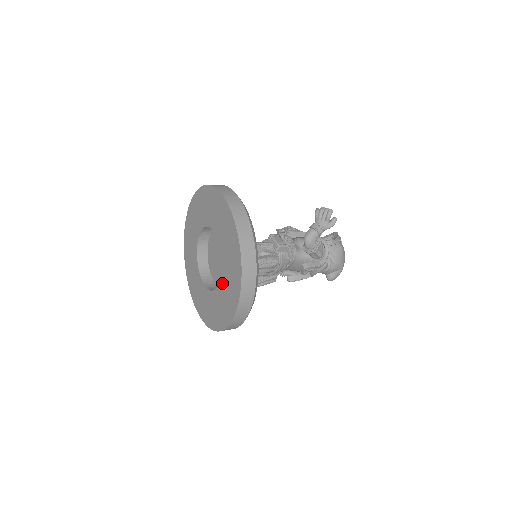
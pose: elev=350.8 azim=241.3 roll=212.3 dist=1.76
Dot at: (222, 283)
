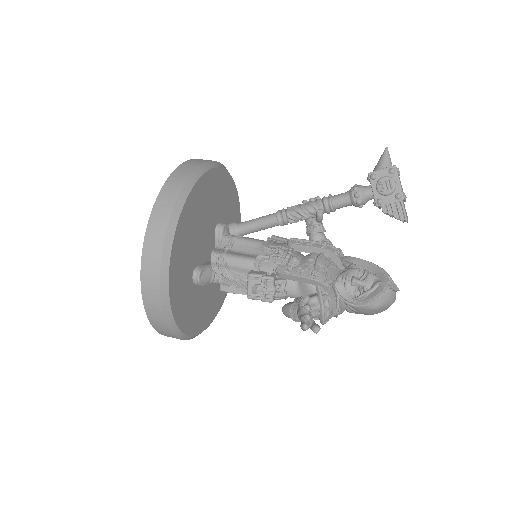
Dot at: occluded
